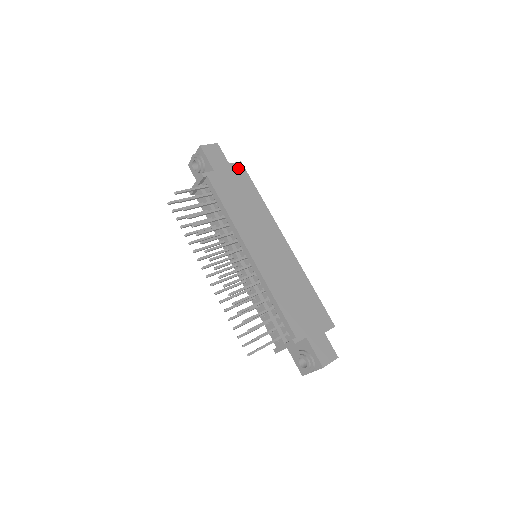
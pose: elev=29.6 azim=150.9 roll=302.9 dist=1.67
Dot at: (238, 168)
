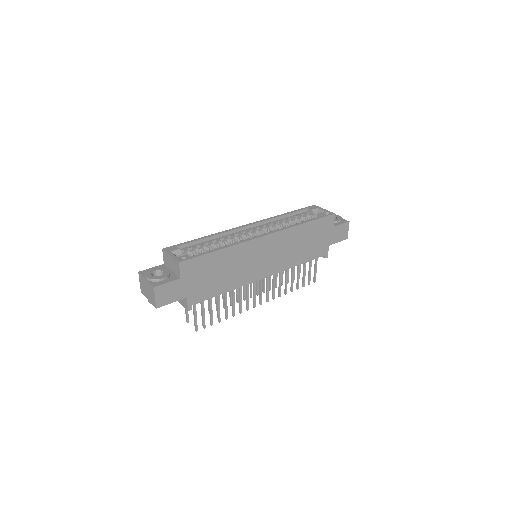
Dot at: (187, 269)
